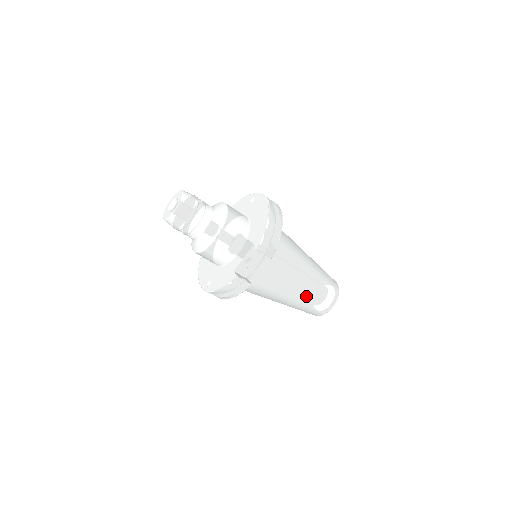
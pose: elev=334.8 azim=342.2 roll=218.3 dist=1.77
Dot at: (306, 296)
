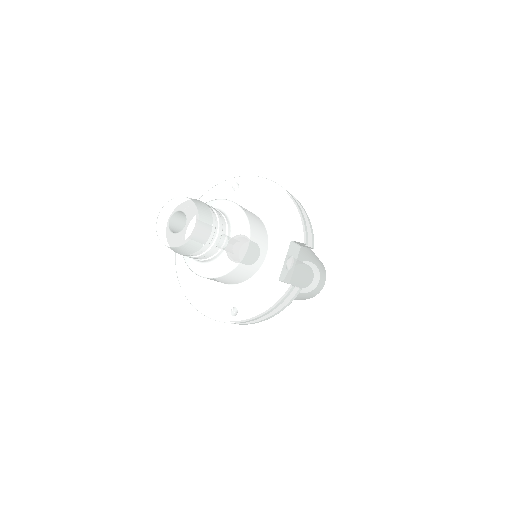
Dot at: (314, 281)
